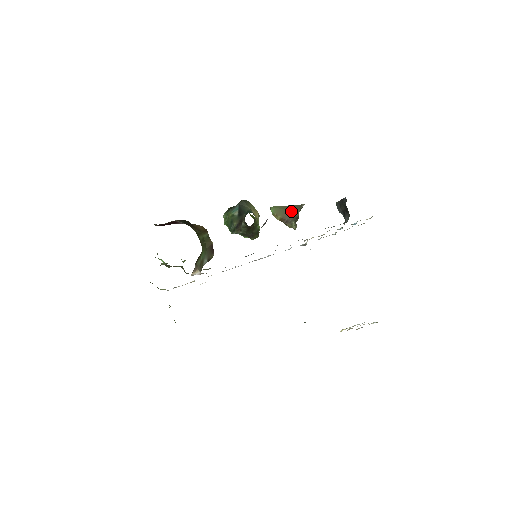
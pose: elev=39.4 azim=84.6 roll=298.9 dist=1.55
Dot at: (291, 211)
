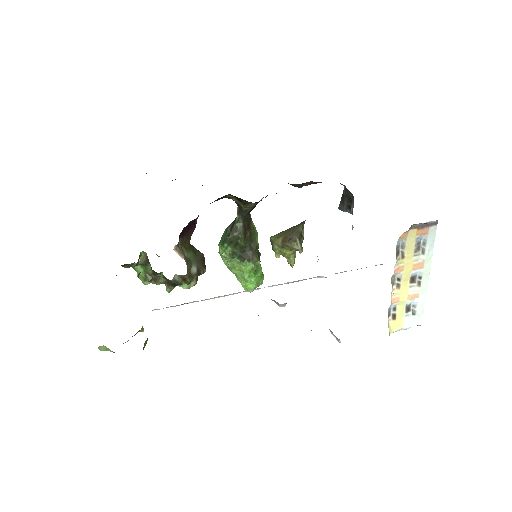
Dot at: (293, 229)
